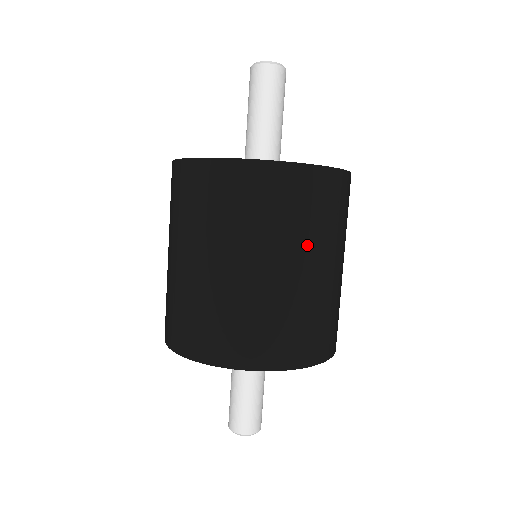
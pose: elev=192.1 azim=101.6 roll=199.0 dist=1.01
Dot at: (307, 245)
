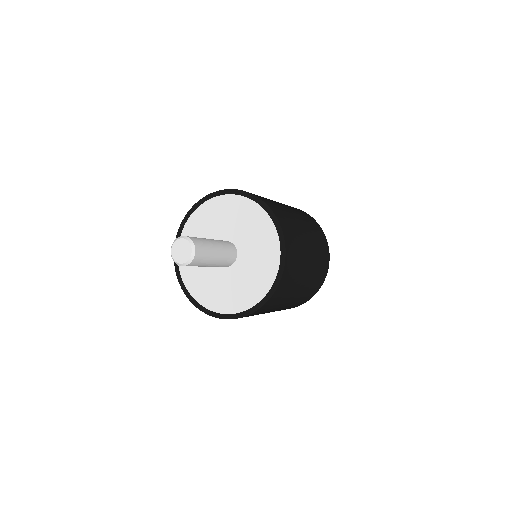
Dot at: occluded
